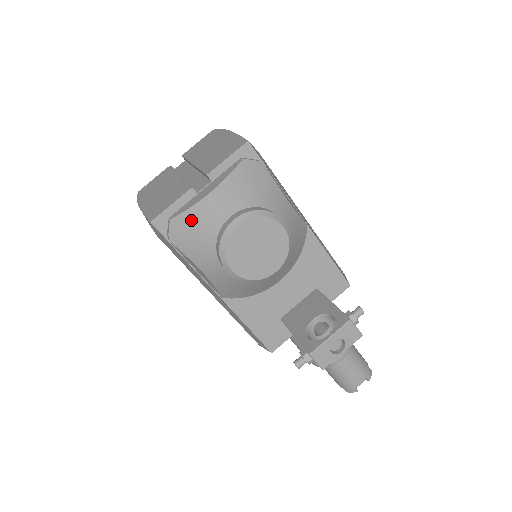
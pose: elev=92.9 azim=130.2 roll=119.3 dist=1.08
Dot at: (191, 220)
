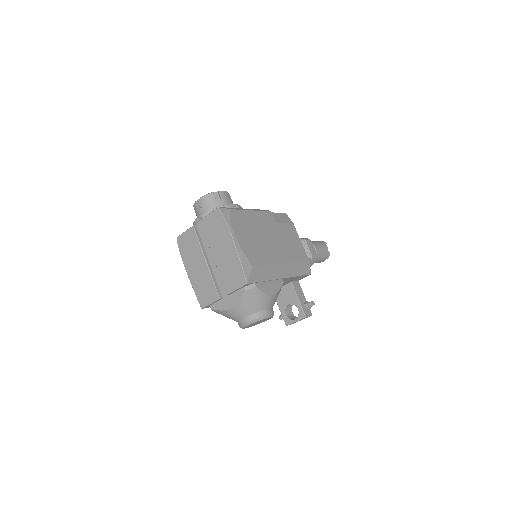
Dot at: (223, 314)
